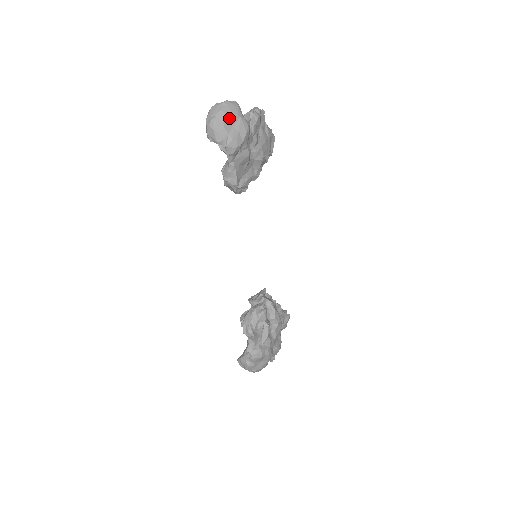
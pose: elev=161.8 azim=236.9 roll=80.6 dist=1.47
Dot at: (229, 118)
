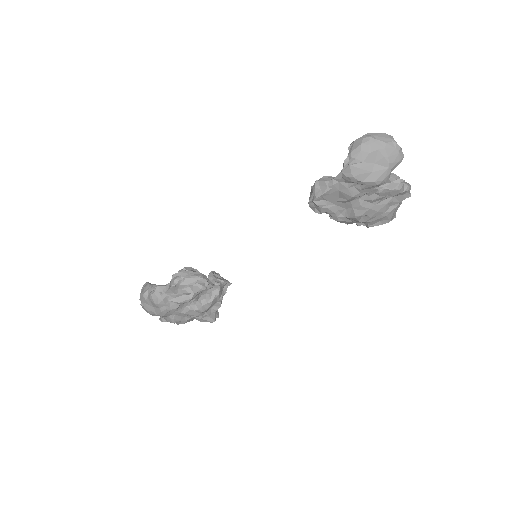
Dot at: (382, 155)
